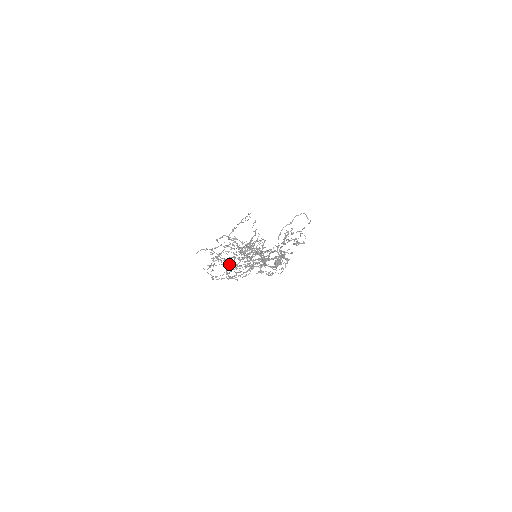
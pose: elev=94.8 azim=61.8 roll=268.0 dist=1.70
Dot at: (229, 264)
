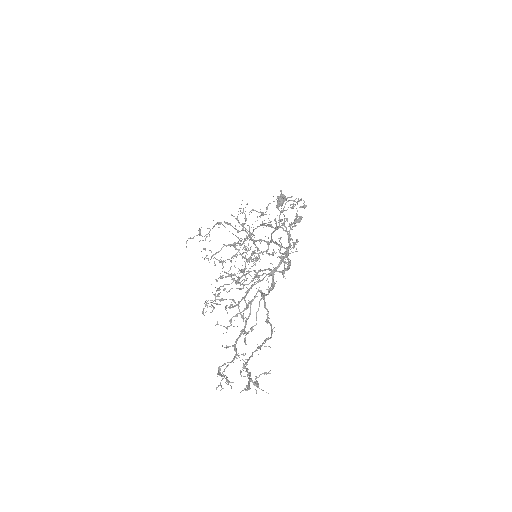
Dot at: (229, 245)
